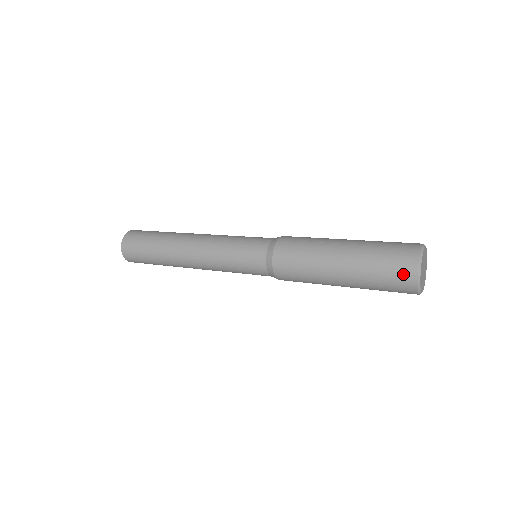
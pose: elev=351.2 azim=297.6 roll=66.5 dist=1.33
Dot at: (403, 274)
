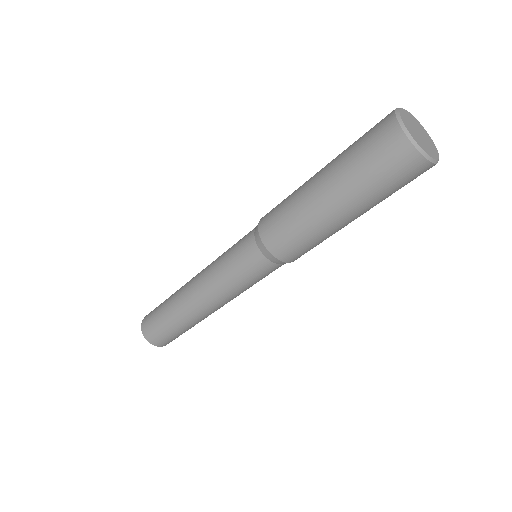
Dot at: (398, 158)
